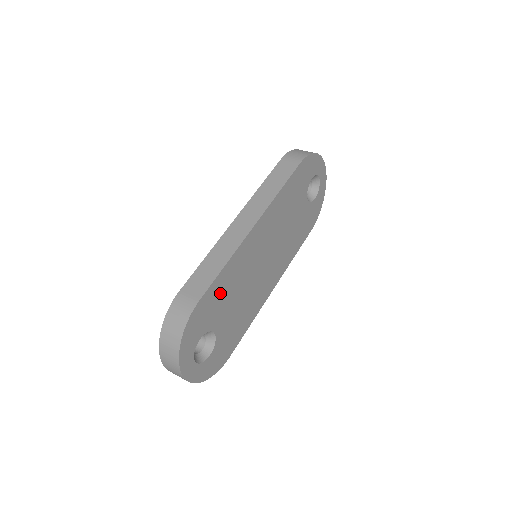
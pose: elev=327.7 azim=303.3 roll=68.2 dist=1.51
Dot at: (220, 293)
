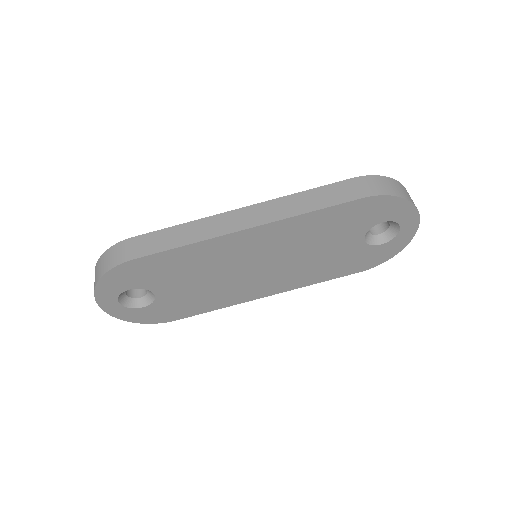
Dot at: (170, 266)
